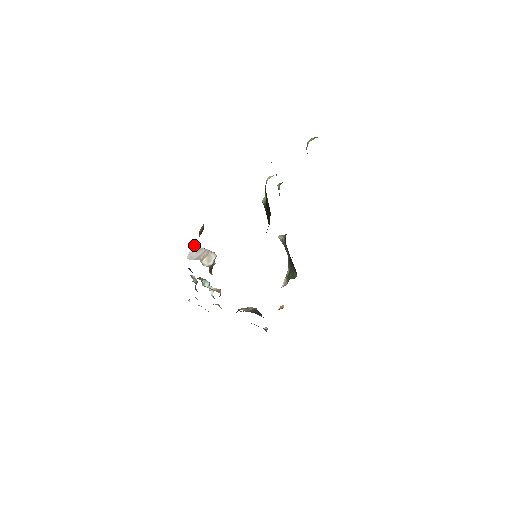
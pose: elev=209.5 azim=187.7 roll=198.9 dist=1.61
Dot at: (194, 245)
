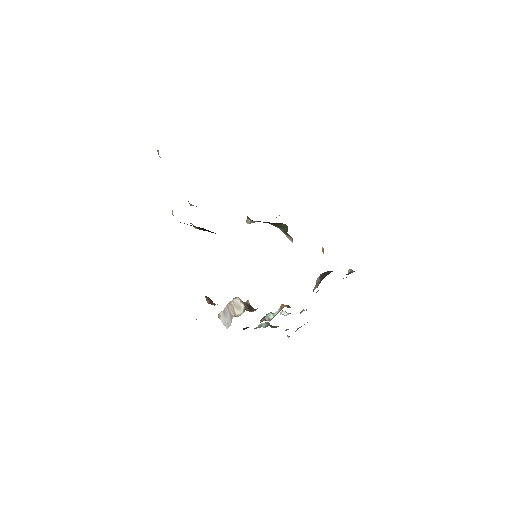
Dot at: (218, 315)
